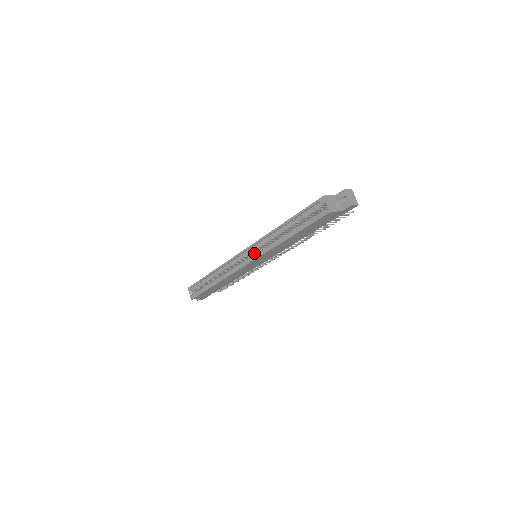
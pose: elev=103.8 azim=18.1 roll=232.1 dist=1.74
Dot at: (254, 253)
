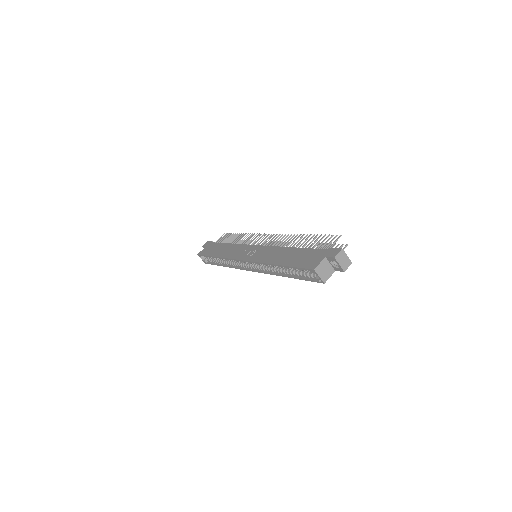
Dot at: occluded
